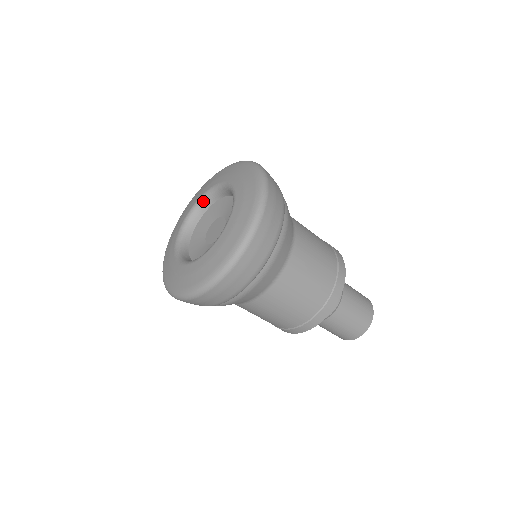
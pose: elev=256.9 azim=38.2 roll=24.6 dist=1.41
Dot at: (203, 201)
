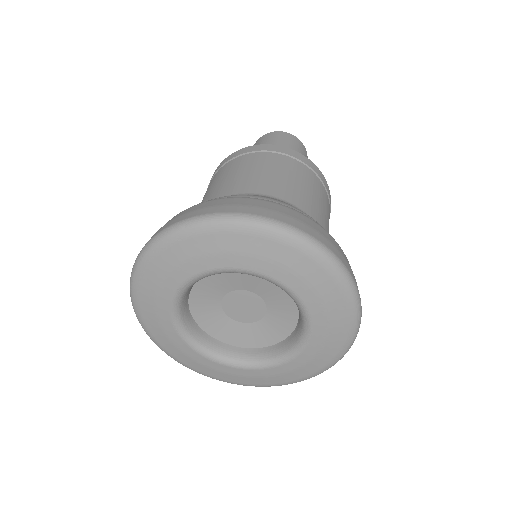
Dot at: occluded
